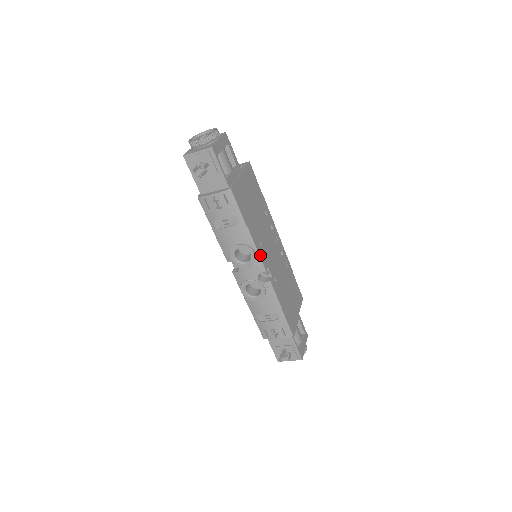
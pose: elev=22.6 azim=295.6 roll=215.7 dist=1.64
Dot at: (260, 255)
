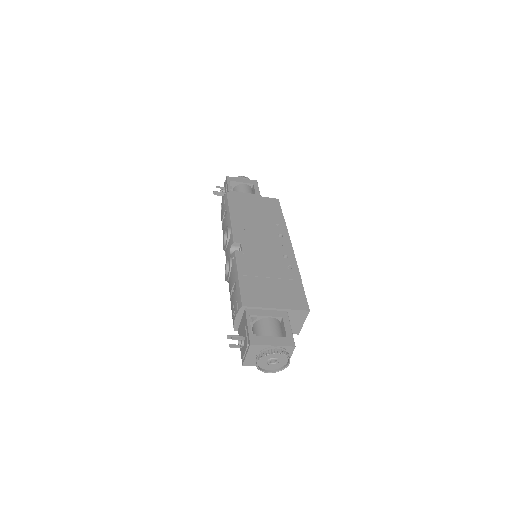
Dot at: (234, 232)
